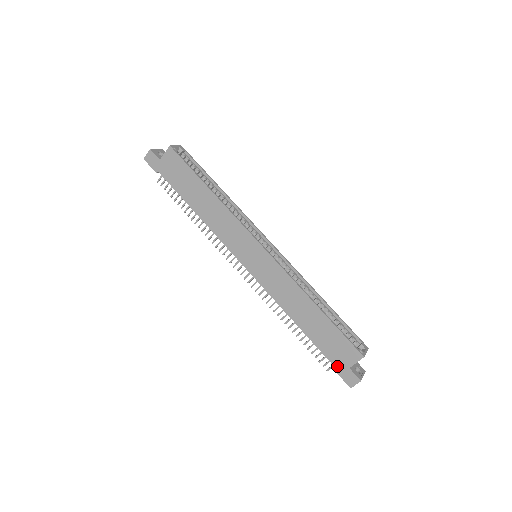
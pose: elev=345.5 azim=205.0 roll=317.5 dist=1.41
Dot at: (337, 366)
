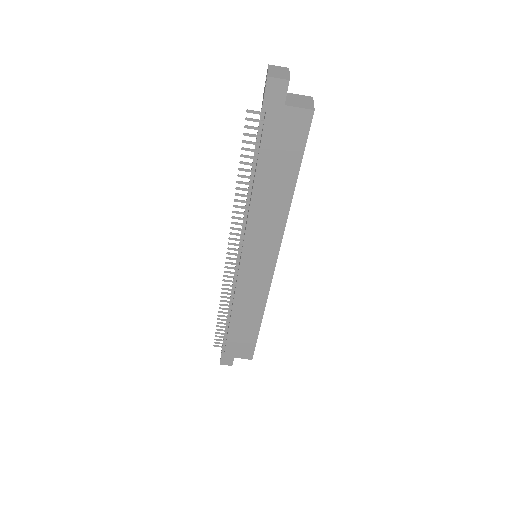
Dot at: (227, 352)
